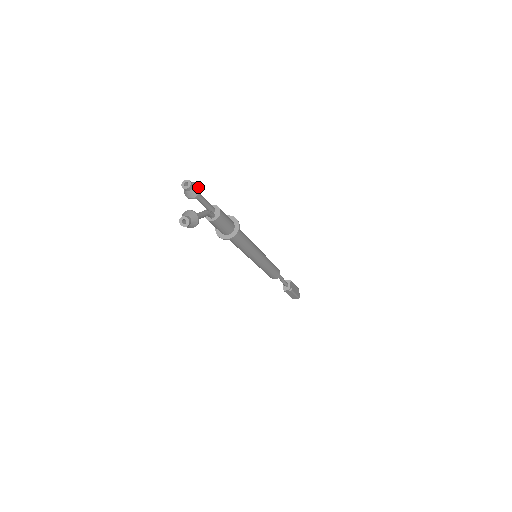
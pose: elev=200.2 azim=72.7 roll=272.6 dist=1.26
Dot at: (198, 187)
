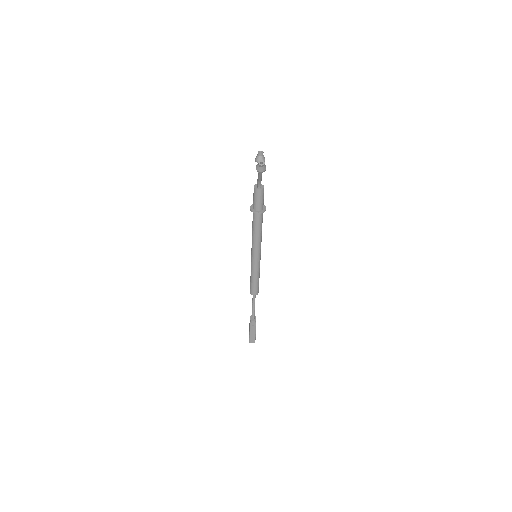
Dot at: occluded
